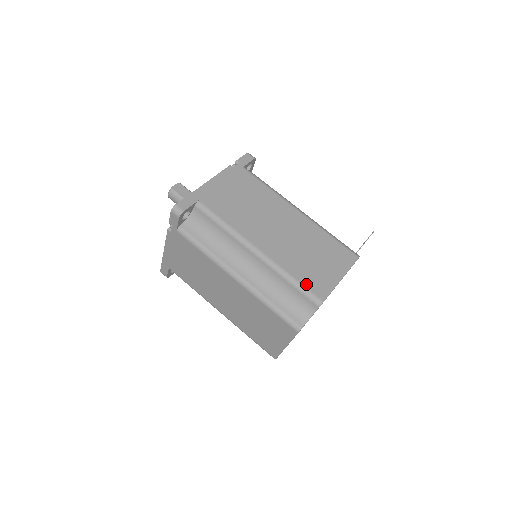
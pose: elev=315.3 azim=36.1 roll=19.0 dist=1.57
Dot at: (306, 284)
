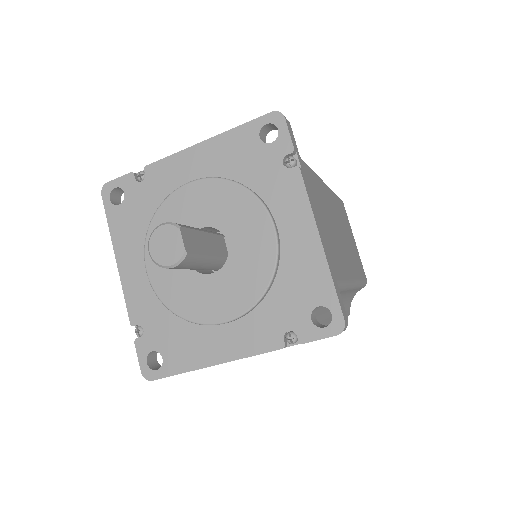
Dot at: (363, 277)
